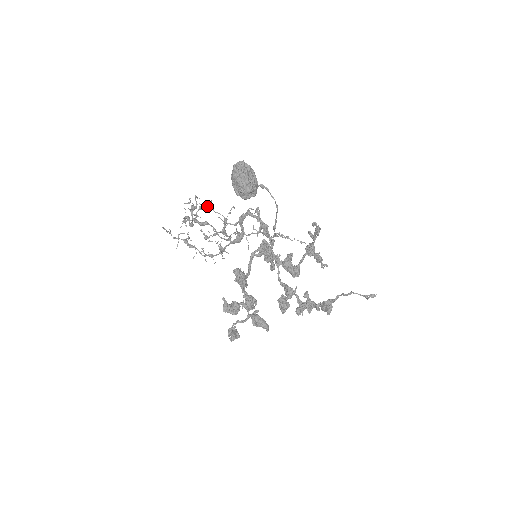
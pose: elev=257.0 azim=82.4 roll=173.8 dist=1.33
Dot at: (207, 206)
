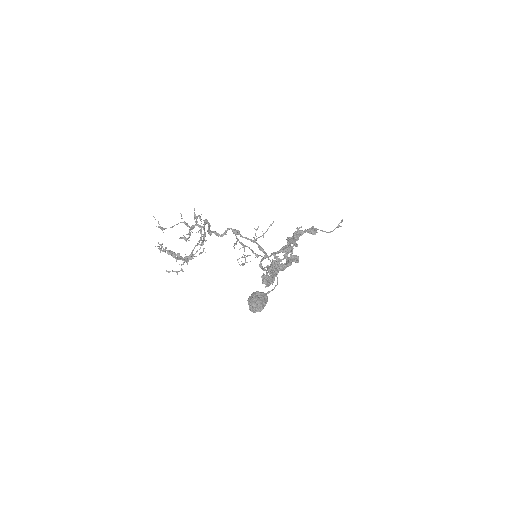
Dot at: occluded
